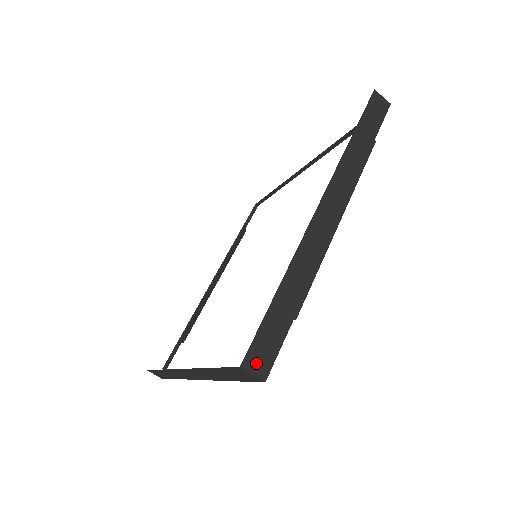
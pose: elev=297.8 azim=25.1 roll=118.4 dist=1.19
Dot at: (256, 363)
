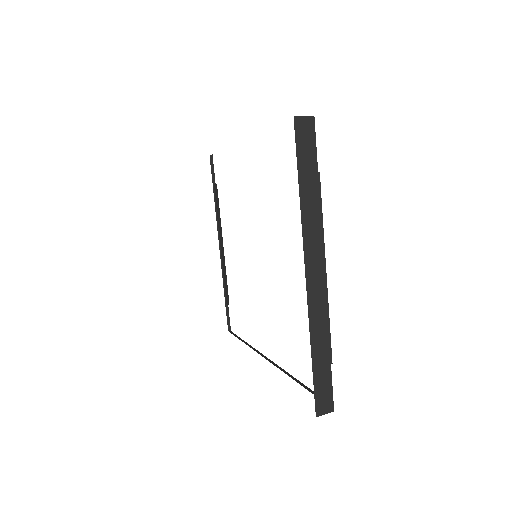
Dot at: (323, 407)
